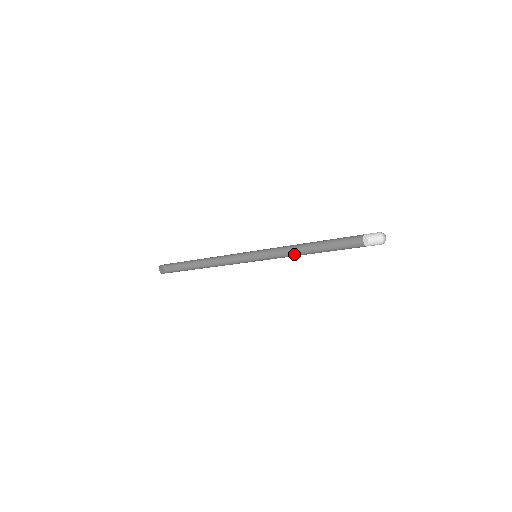
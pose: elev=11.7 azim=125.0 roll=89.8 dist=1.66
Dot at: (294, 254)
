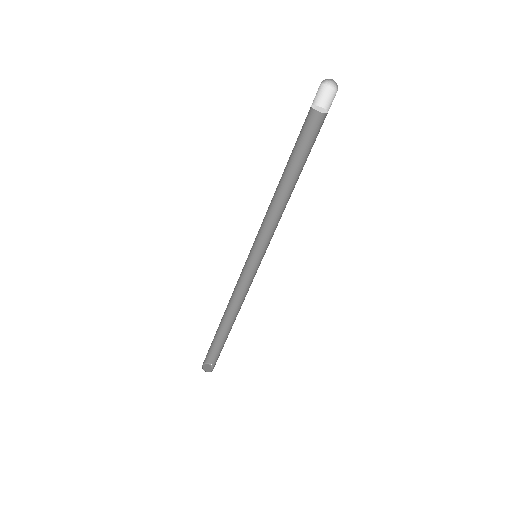
Dot at: occluded
